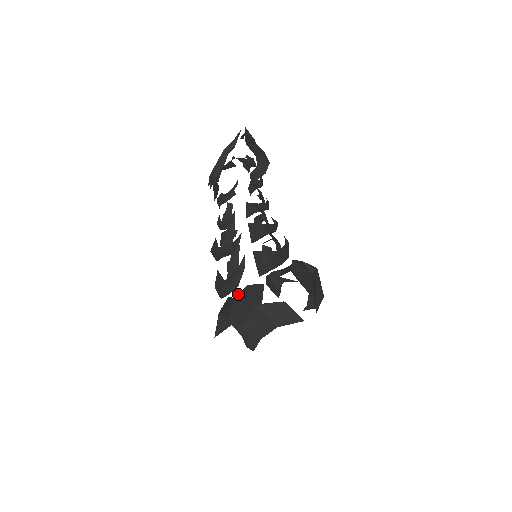
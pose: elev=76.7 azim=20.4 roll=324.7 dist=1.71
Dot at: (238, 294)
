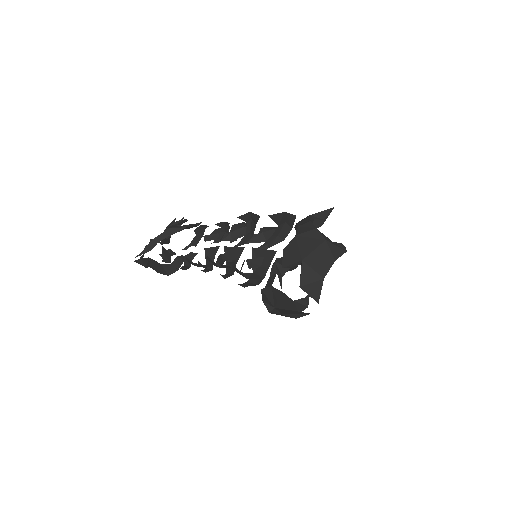
Dot at: occluded
